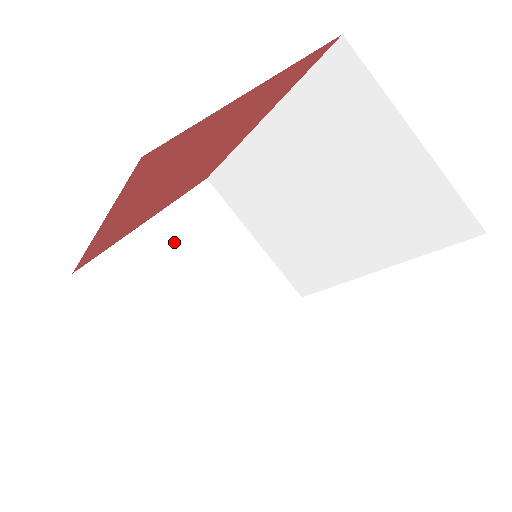
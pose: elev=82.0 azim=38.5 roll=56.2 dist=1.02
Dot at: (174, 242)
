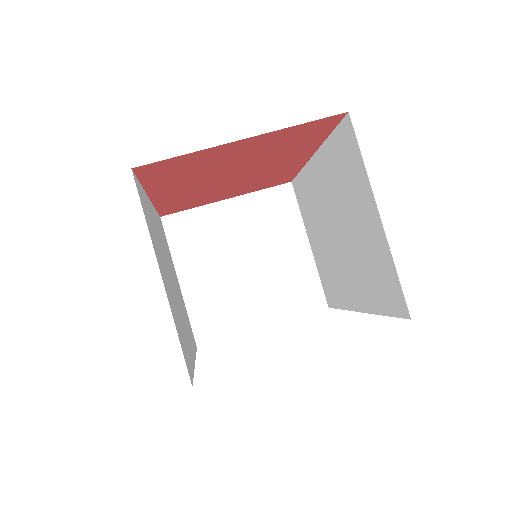
Dot at: (240, 222)
